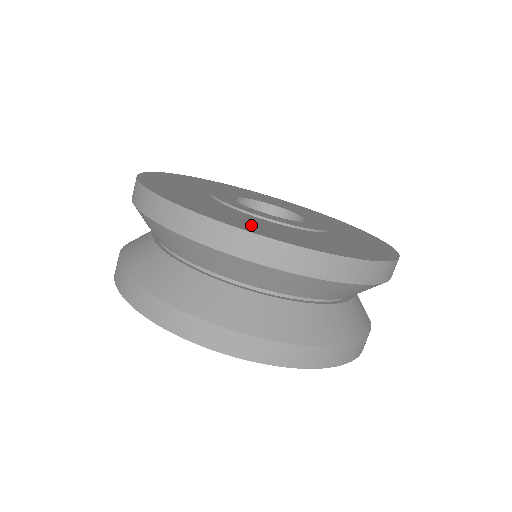
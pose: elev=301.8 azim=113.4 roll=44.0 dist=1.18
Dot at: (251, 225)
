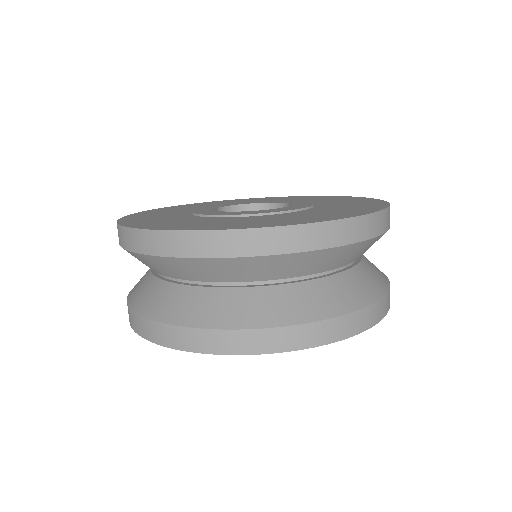
Dot at: (280, 221)
